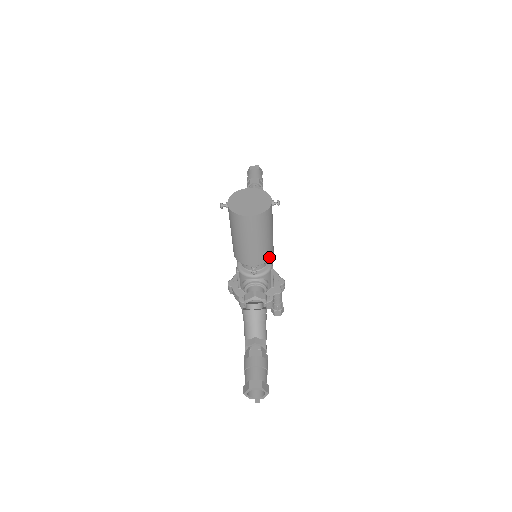
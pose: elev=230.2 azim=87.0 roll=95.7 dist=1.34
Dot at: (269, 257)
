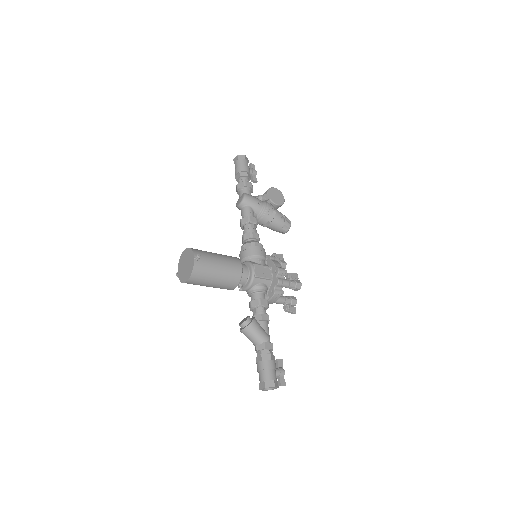
Dot at: (238, 278)
